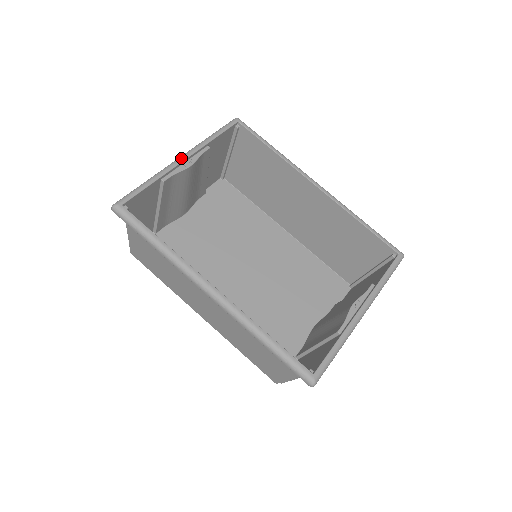
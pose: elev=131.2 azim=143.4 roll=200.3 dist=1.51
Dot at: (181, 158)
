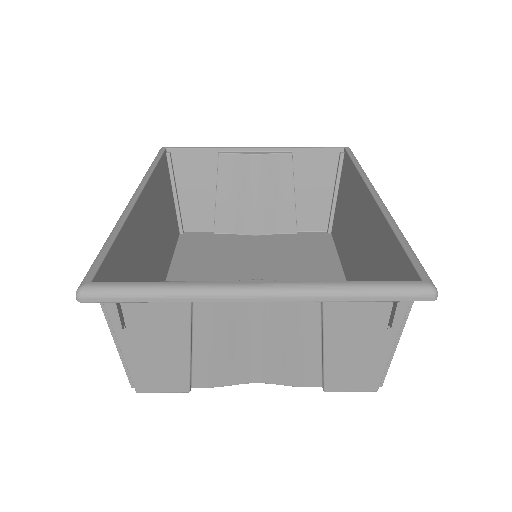
Dot at: (252, 147)
